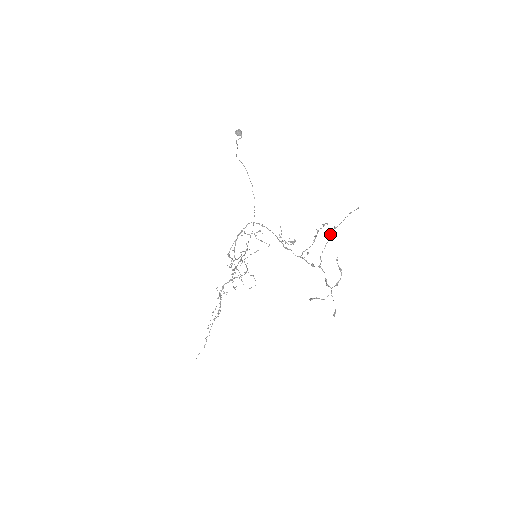
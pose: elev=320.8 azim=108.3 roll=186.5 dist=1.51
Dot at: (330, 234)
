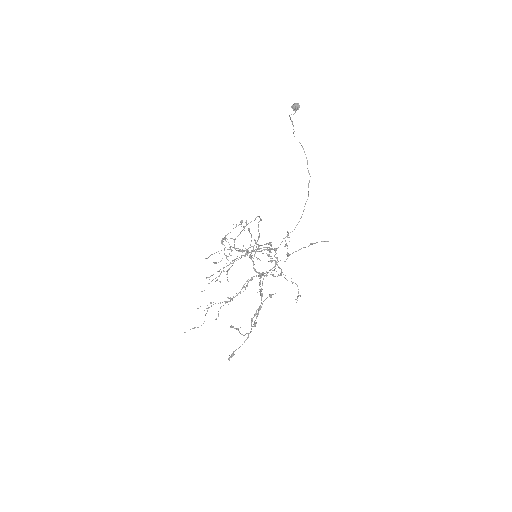
Dot at: occluded
